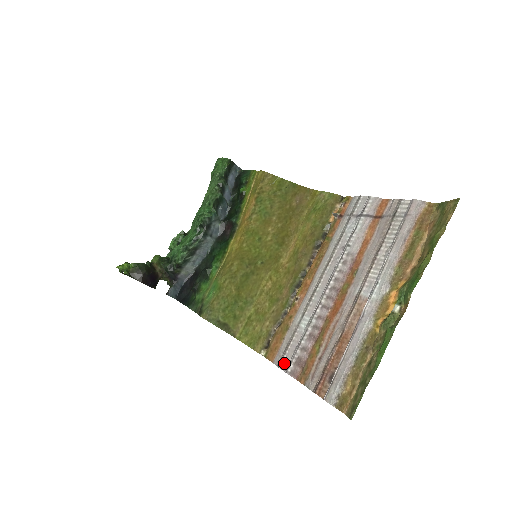
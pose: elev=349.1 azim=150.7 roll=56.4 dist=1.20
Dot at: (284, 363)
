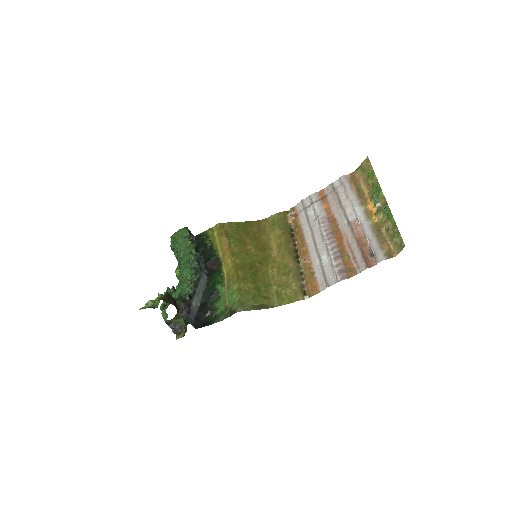
Dot at: (330, 282)
